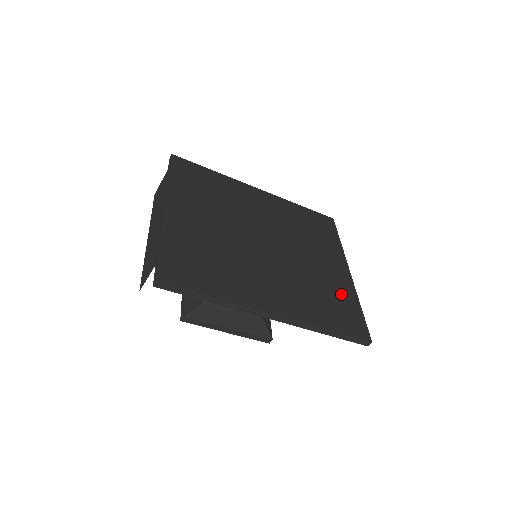
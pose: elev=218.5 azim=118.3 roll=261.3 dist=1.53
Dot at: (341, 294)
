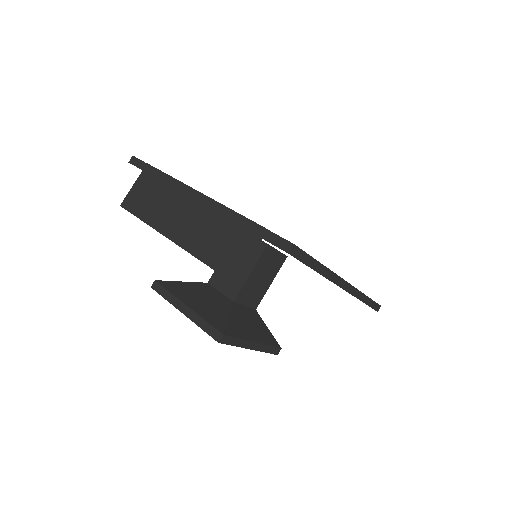
Dot at: occluded
